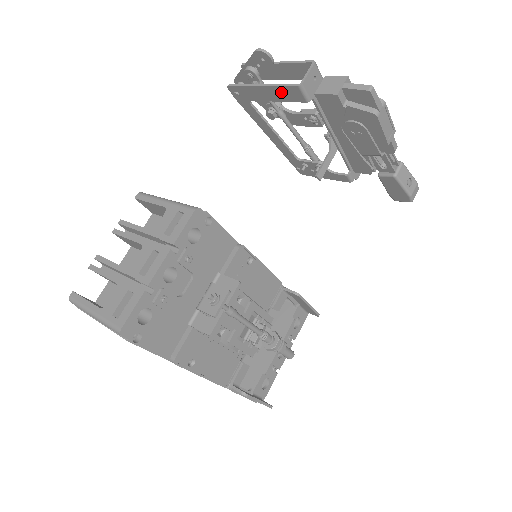
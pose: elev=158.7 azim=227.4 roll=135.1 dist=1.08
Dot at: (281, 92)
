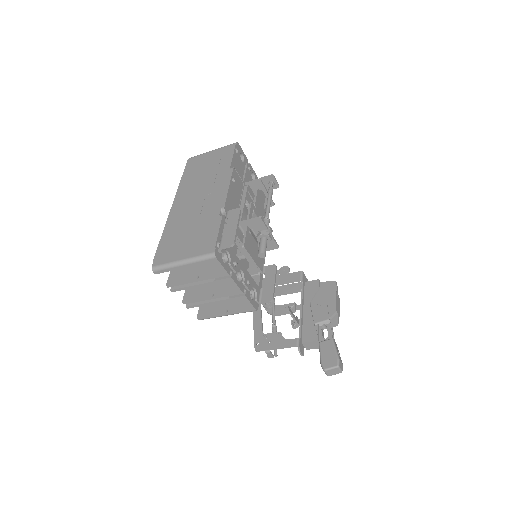
Dot at: (288, 277)
